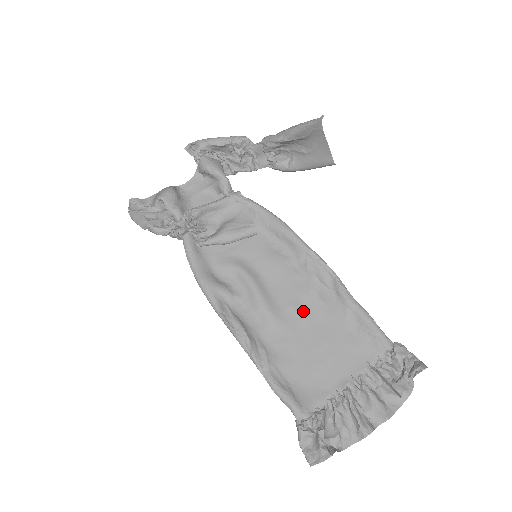
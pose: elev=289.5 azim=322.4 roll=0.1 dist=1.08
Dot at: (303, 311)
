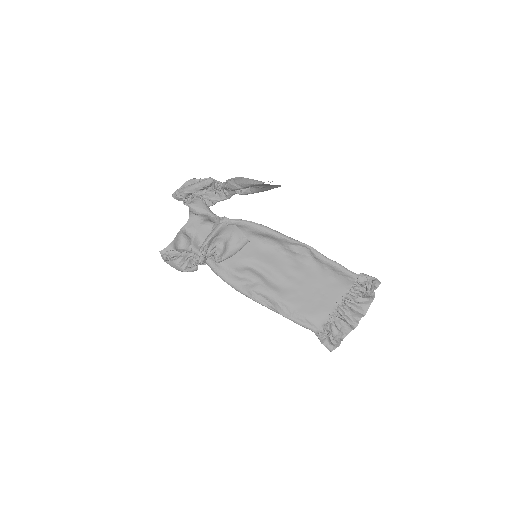
Dot at: (298, 275)
